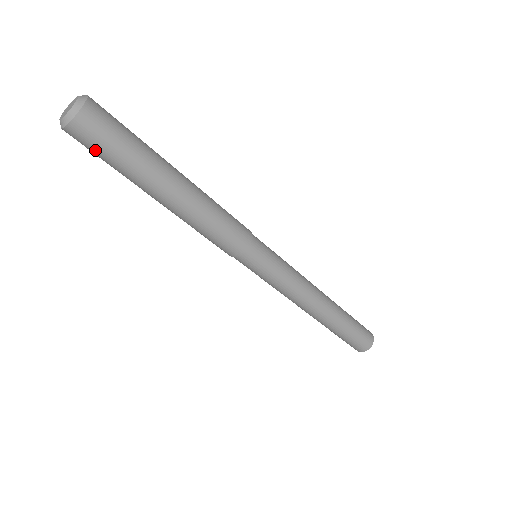
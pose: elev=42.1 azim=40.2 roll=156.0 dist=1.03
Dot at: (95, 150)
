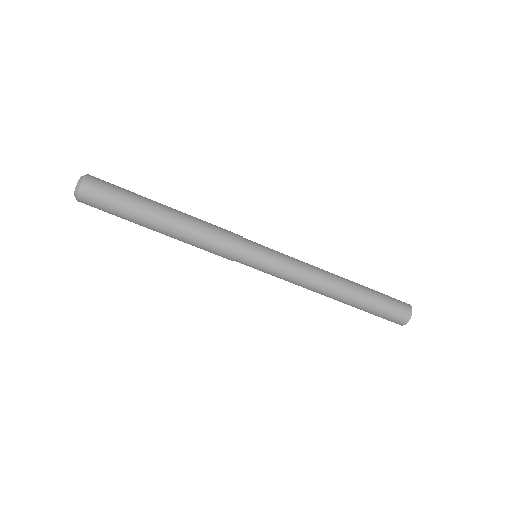
Dot at: occluded
